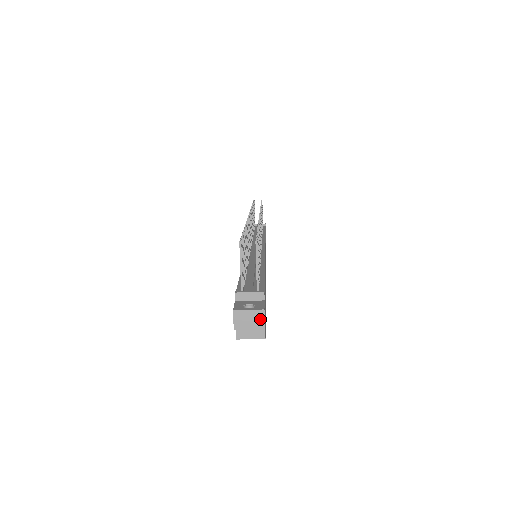
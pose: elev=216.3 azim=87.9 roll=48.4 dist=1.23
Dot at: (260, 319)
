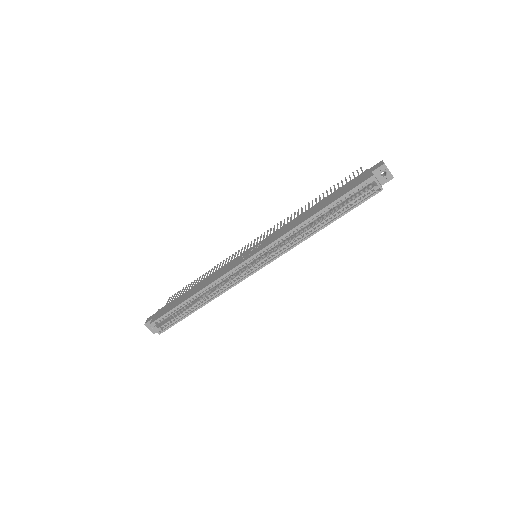
Dot at: occluded
